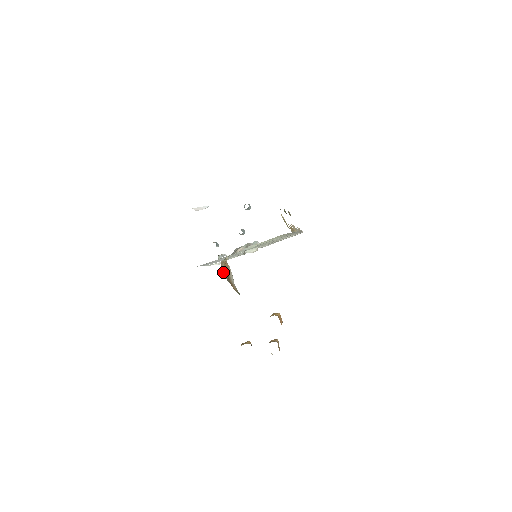
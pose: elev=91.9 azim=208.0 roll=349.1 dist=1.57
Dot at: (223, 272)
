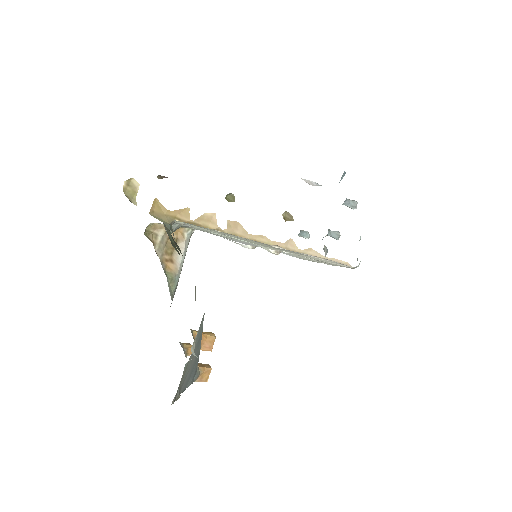
Dot at: (154, 237)
